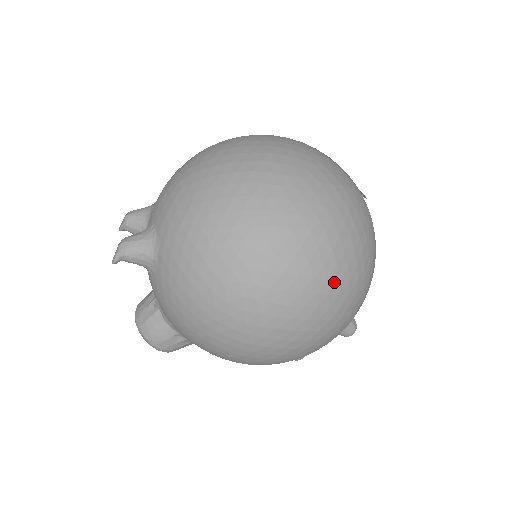
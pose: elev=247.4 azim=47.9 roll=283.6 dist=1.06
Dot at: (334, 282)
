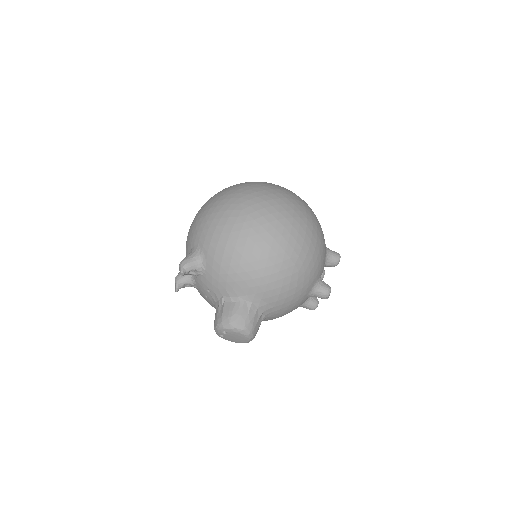
Dot at: (284, 194)
